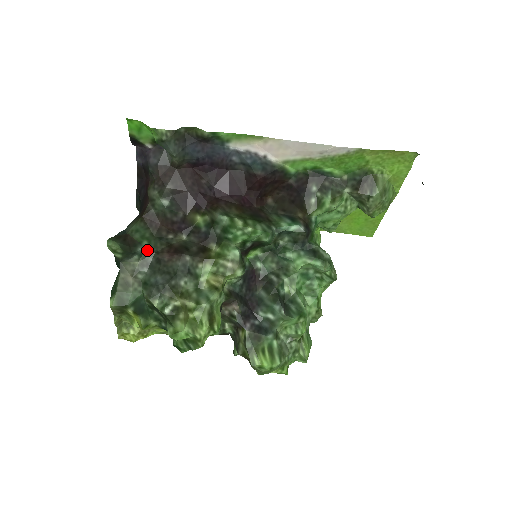
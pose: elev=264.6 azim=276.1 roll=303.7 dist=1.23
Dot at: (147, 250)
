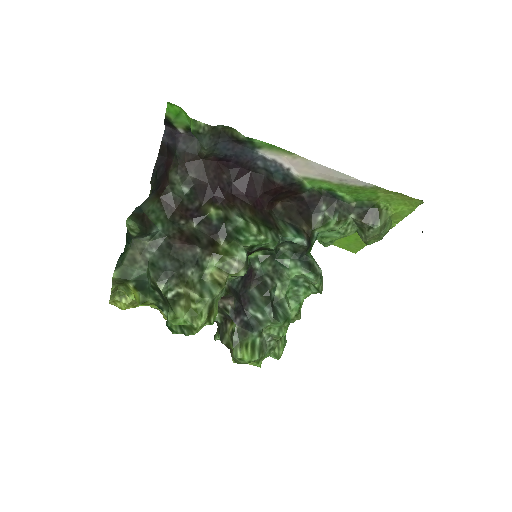
Dot at: (160, 232)
